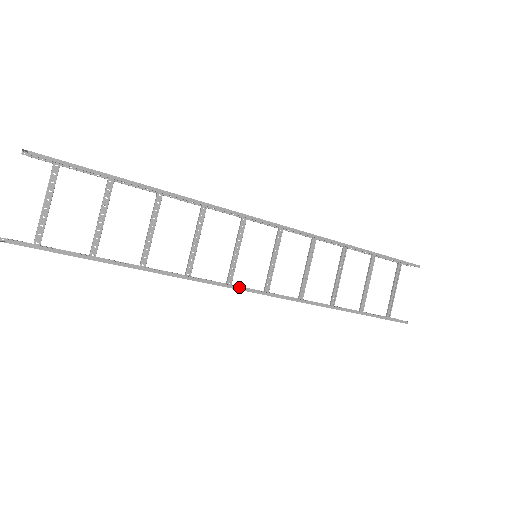
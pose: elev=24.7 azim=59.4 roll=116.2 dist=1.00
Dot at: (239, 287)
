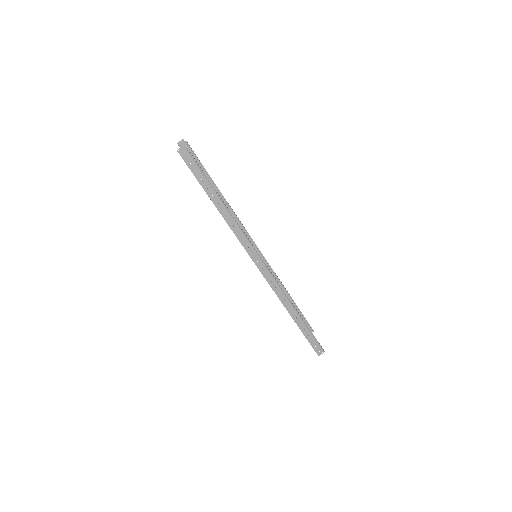
Dot at: occluded
